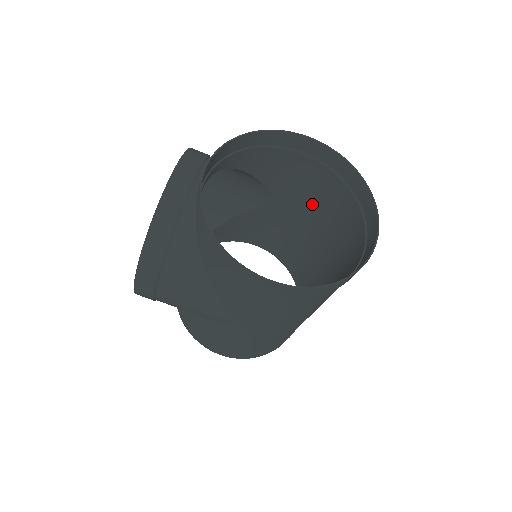
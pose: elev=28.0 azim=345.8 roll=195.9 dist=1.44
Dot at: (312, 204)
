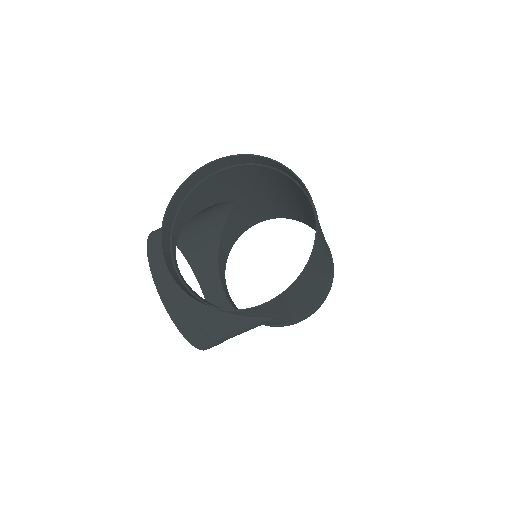
Dot at: (258, 185)
